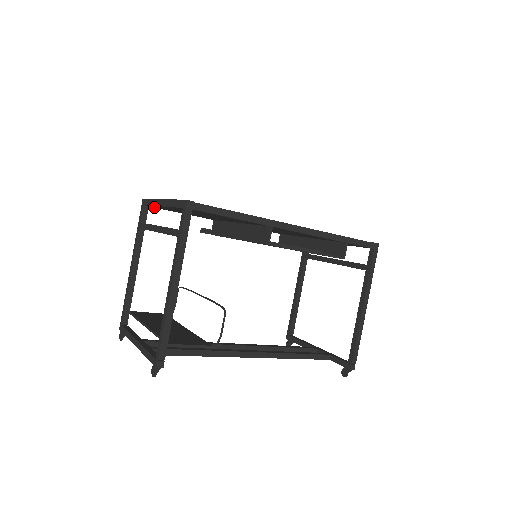
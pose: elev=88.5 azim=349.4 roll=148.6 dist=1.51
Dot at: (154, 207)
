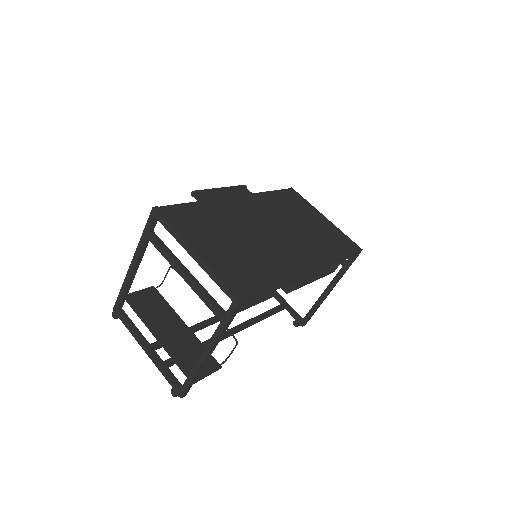
Dot at: occluded
